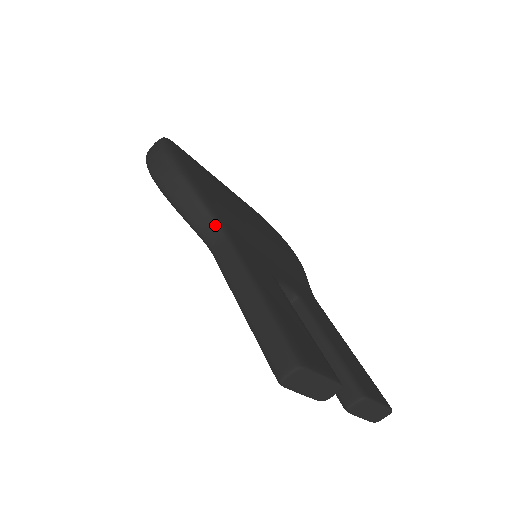
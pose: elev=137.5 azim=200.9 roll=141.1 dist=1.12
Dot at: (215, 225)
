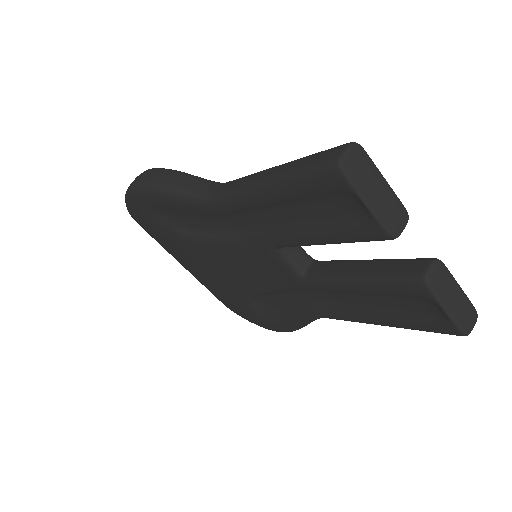
Dot at: (212, 182)
